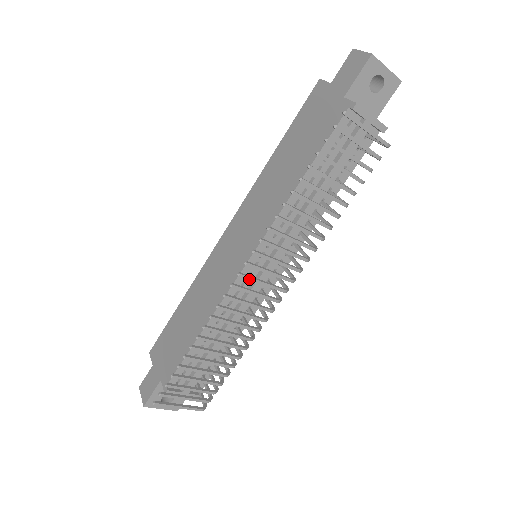
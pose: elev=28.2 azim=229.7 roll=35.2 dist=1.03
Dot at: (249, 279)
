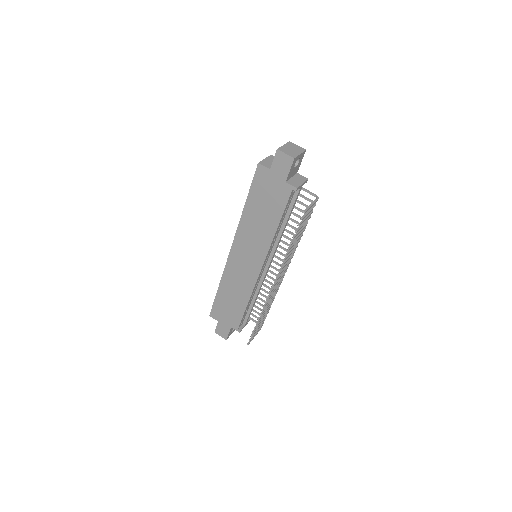
Dot at: occluded
